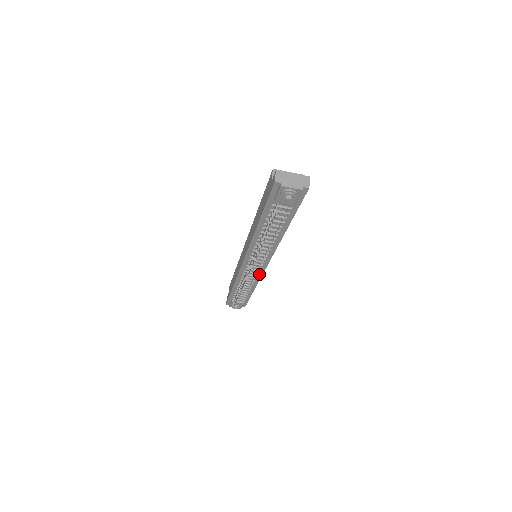
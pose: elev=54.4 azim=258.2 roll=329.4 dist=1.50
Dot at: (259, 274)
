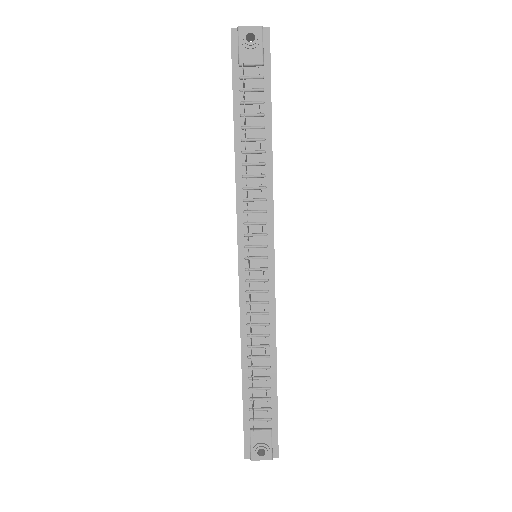
Dot at: (270, 295)
